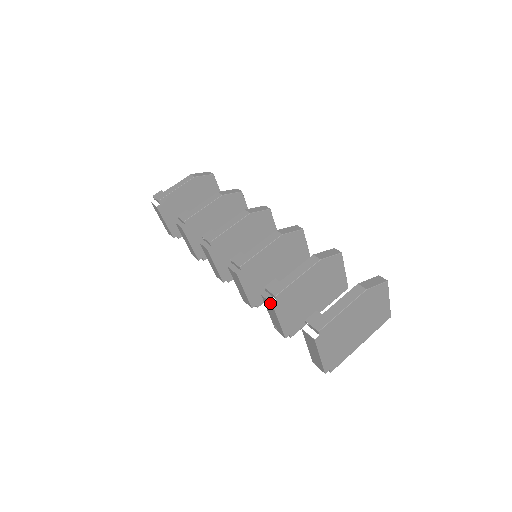
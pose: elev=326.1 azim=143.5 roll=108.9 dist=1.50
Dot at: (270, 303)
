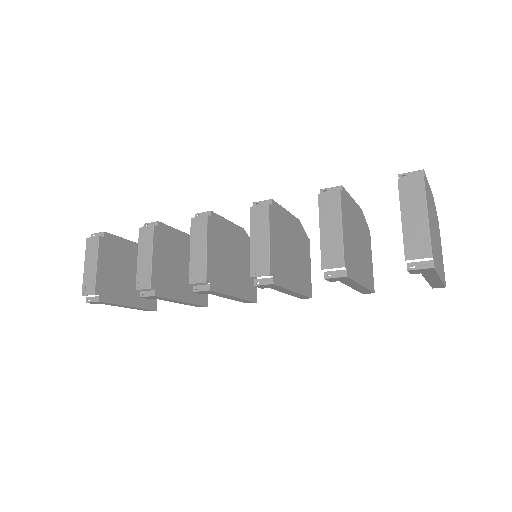
Dot at: (335, 192)
